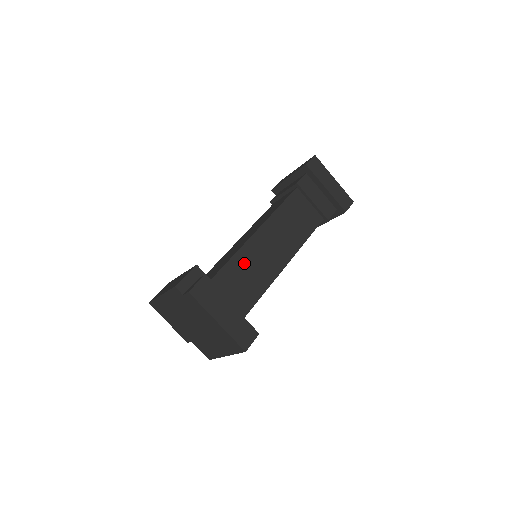
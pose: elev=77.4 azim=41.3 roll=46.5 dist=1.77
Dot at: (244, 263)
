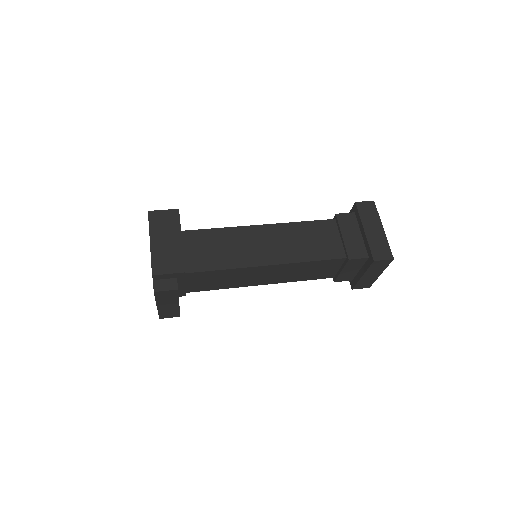
Dot at: (229, 275)
